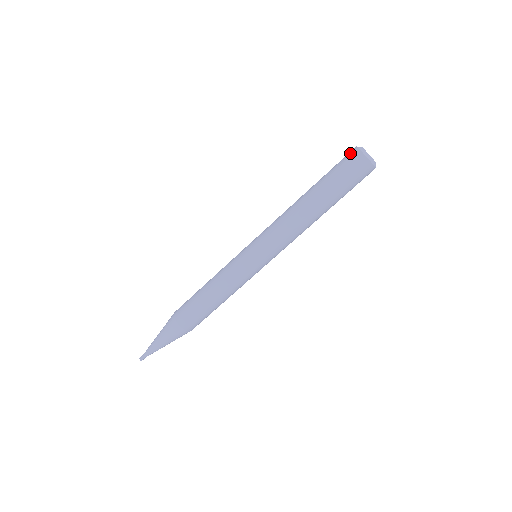
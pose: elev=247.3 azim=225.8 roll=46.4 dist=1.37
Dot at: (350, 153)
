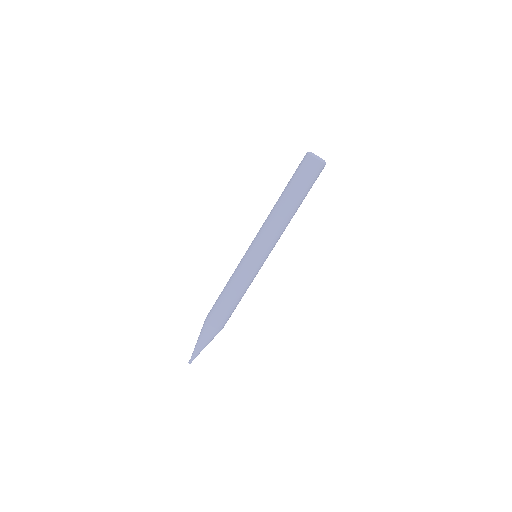
Dot at: (308, 162)
